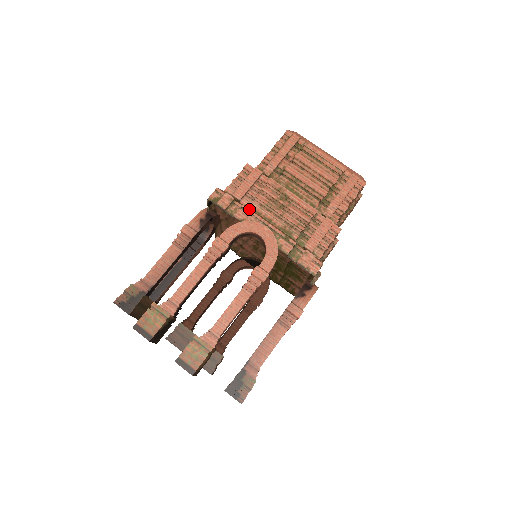
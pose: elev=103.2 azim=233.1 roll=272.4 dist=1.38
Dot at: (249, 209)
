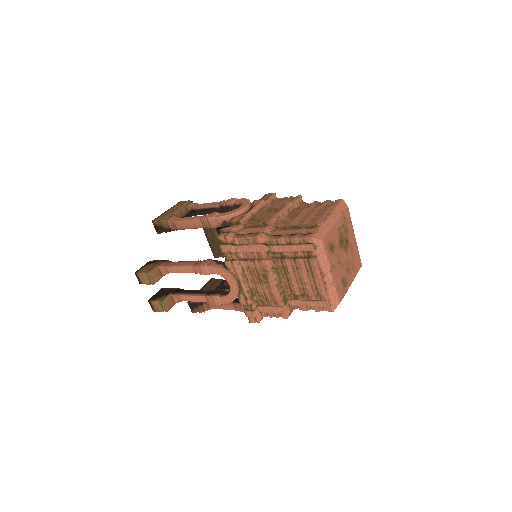
Dot at: (236, 267)
